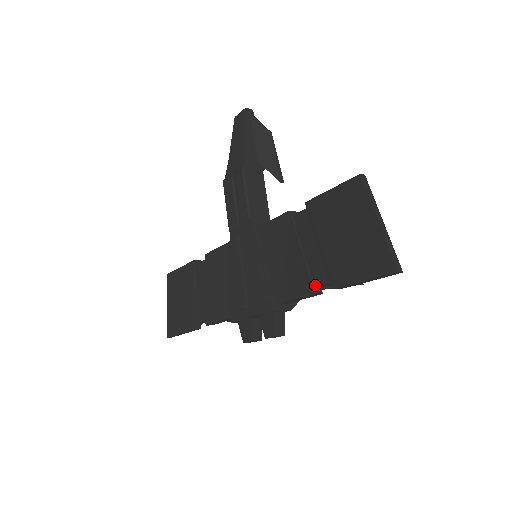
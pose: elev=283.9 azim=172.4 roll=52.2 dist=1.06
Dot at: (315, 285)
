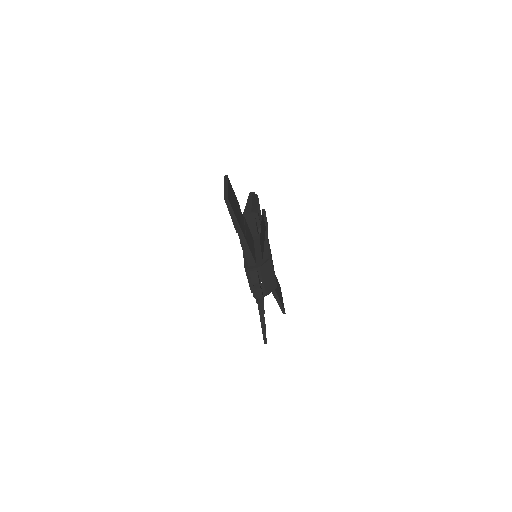
Dot at: (240, 239)
